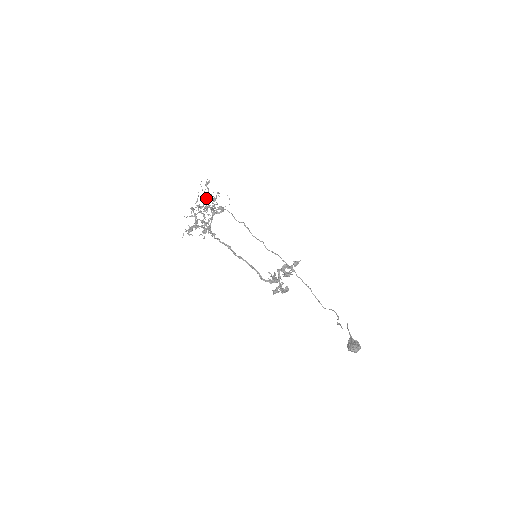
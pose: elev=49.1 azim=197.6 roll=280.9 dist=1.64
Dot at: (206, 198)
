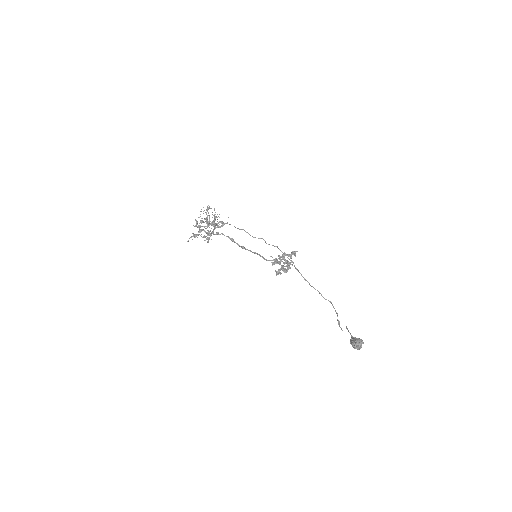
Dot at: occluded
